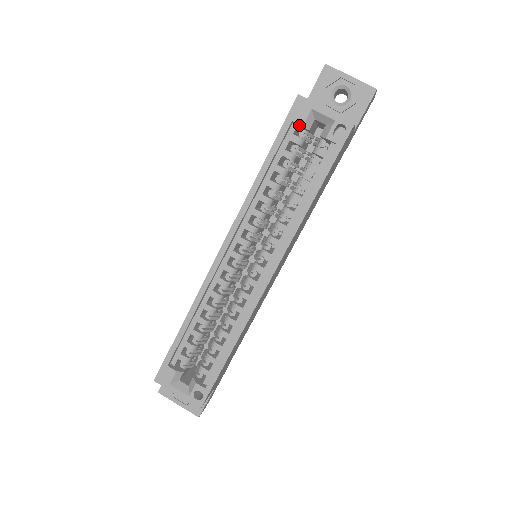
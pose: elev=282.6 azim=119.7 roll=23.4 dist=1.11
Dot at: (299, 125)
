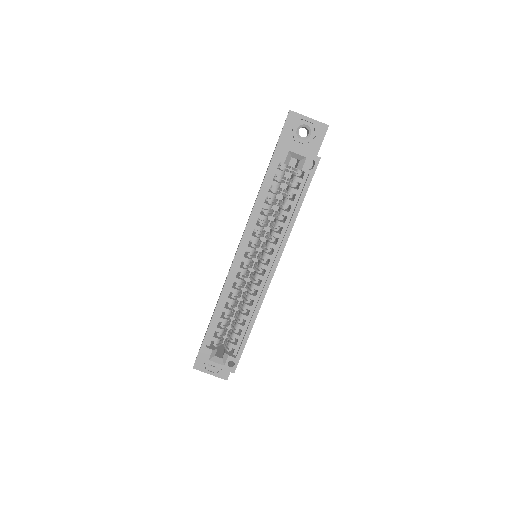
Dot at: (281, 162)
